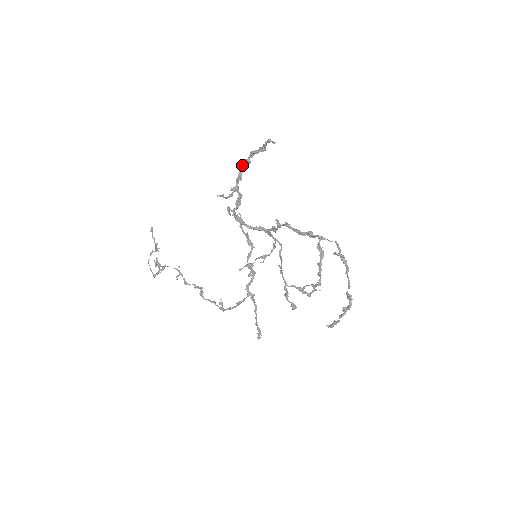
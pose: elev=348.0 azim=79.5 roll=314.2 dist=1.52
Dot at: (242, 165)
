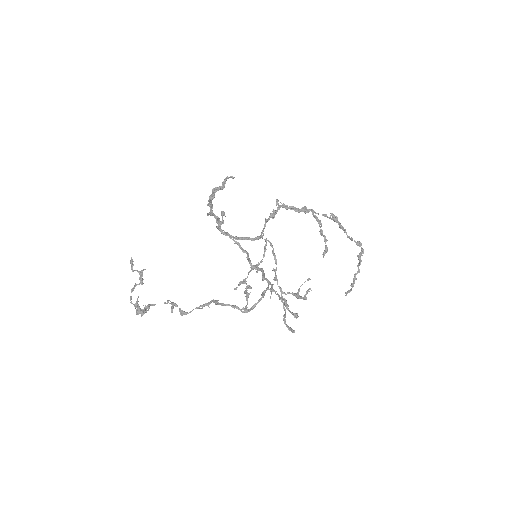
Dot at: (208, 200)
